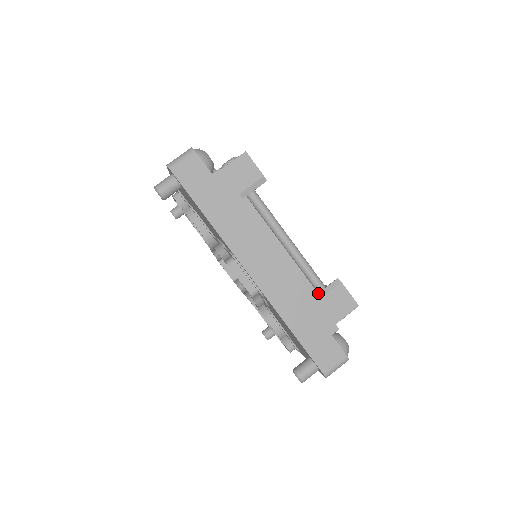
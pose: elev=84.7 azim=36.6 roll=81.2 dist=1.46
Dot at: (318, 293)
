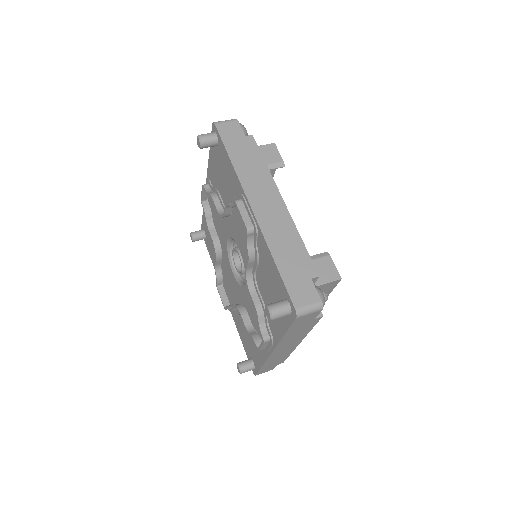
Dot at: occluded
